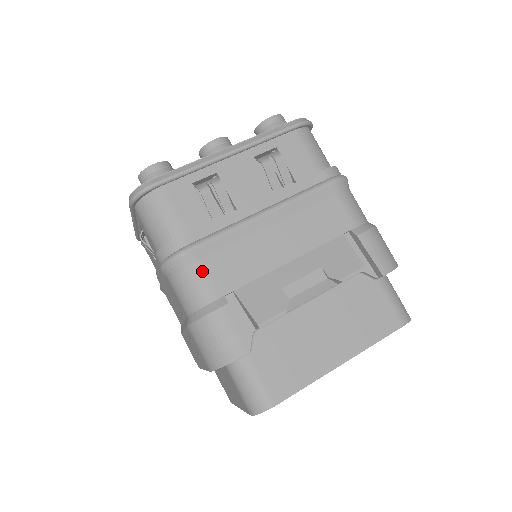
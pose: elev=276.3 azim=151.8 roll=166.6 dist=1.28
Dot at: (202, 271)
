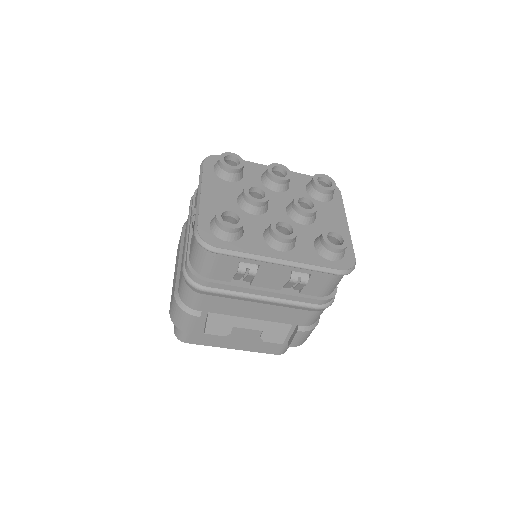
Dot at: (201, 298)
